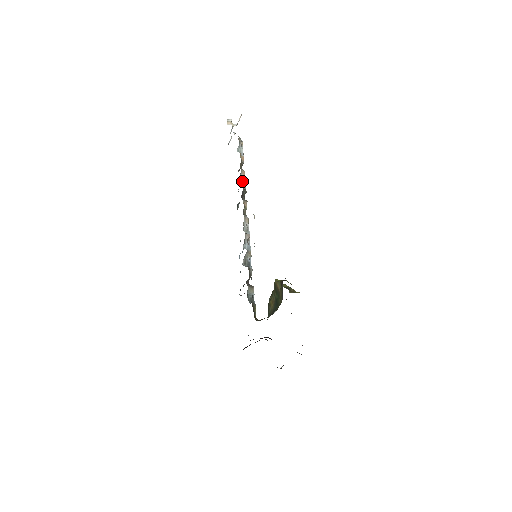
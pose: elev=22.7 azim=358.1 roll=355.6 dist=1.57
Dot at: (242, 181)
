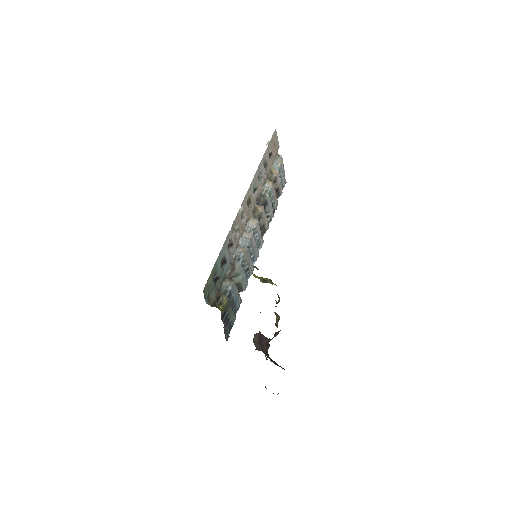
Dot at: (266, 190)
